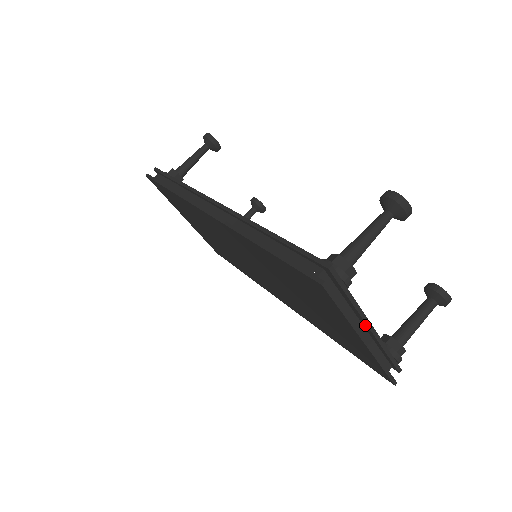
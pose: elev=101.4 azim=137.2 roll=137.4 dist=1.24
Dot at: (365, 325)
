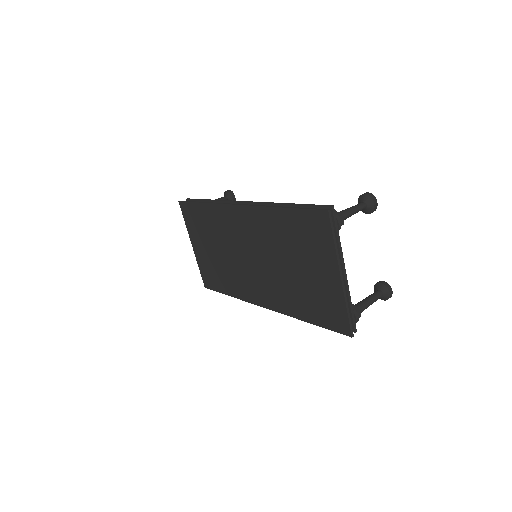
Dot at: occluded
